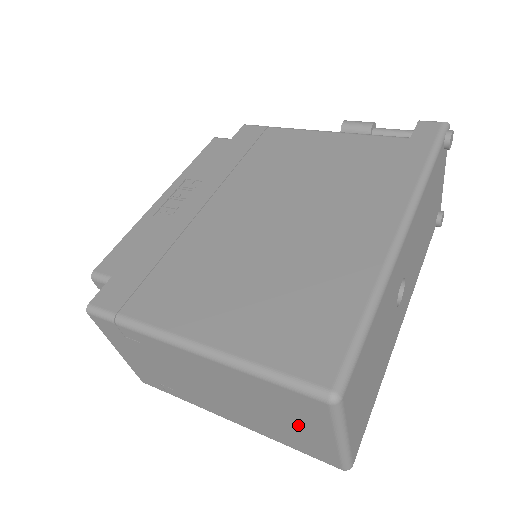
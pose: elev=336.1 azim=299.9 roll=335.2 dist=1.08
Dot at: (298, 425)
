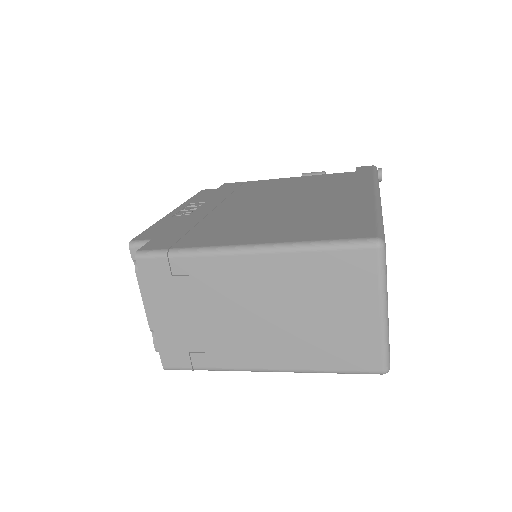
Dot at: (344, 312)
